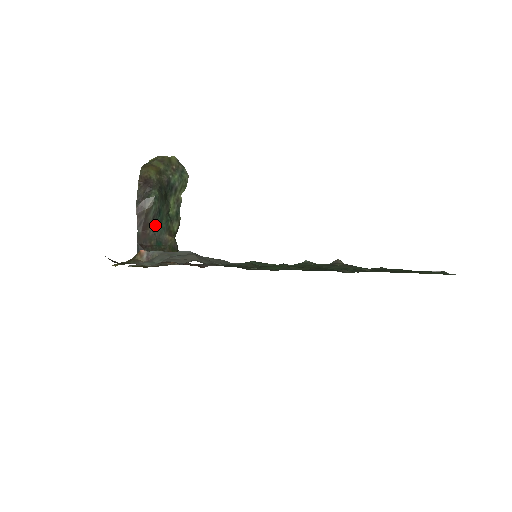
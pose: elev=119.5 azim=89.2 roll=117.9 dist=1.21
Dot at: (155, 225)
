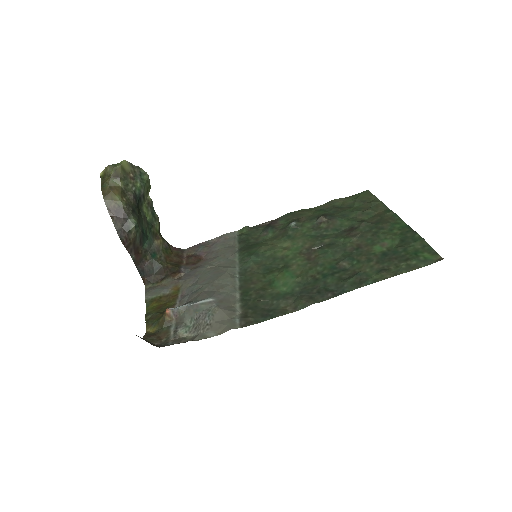
Dot at: (143, 243)
